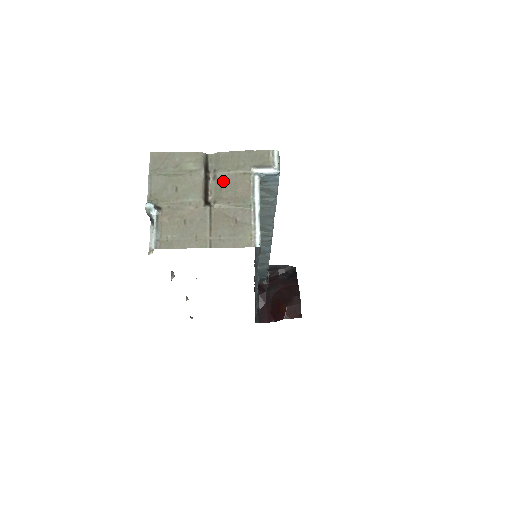
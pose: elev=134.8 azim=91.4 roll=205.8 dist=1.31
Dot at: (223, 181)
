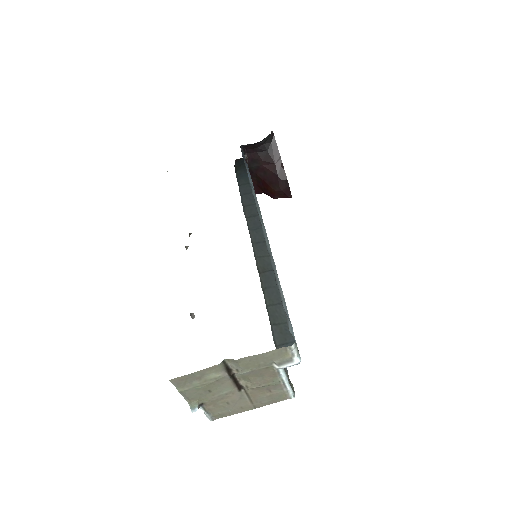
Dot at: (249, 375)
